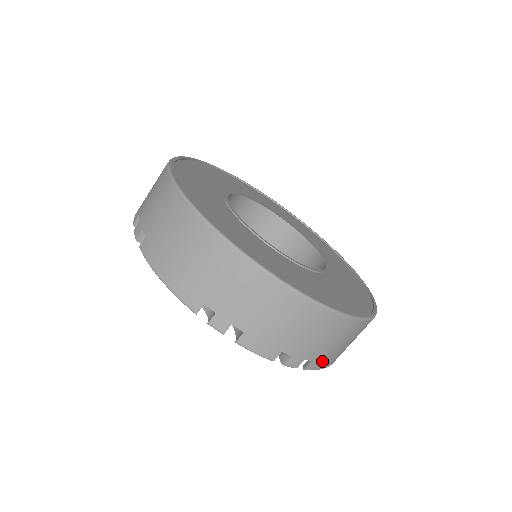
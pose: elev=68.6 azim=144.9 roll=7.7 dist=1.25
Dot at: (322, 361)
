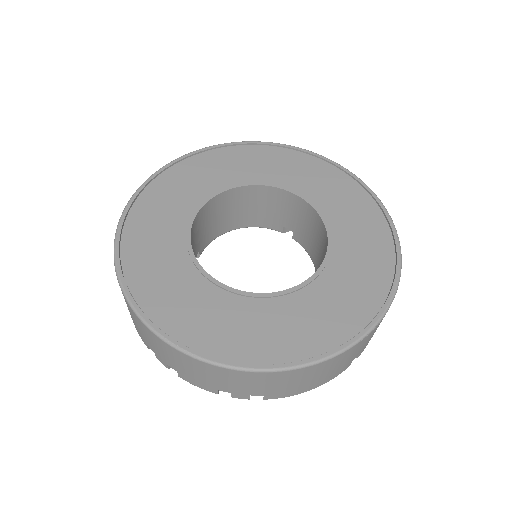
Dot at: (281, 393)
